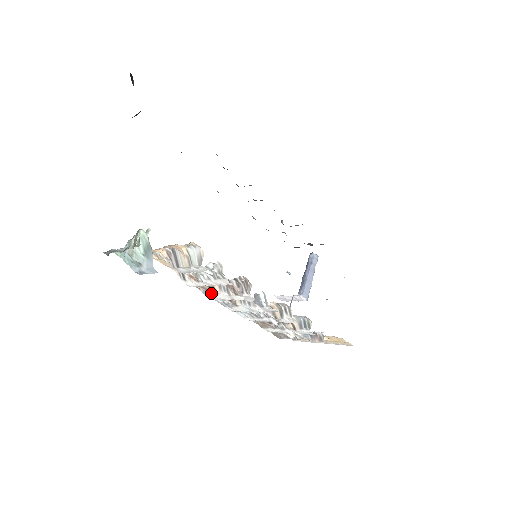
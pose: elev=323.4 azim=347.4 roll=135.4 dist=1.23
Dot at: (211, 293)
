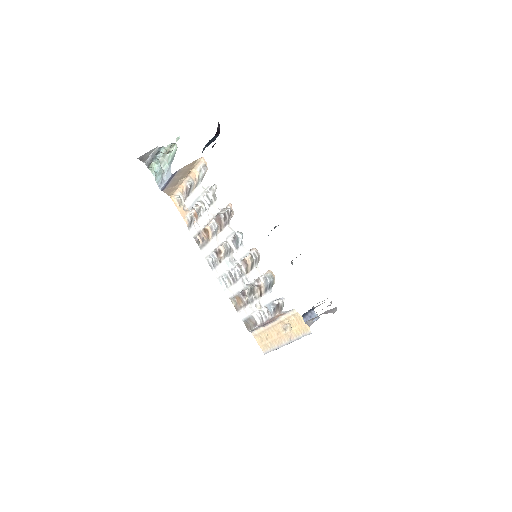
Dot at: (205, 243)
